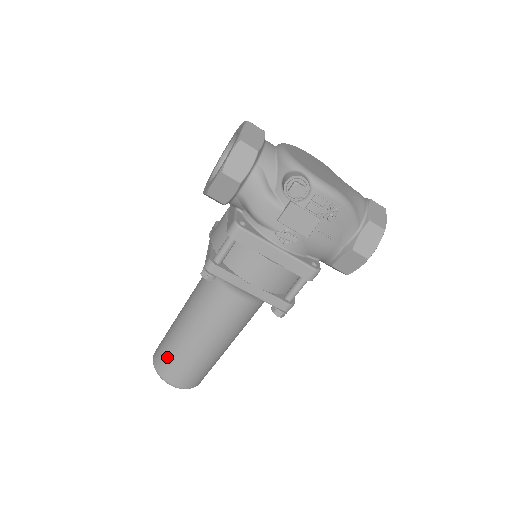
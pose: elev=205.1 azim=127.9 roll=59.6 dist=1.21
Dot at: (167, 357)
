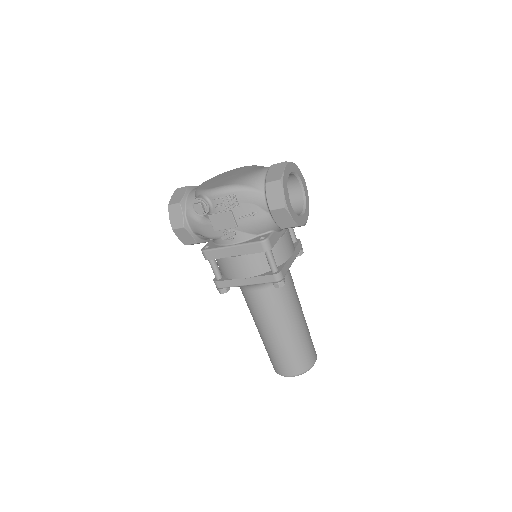
Dot at: (270, 358)
